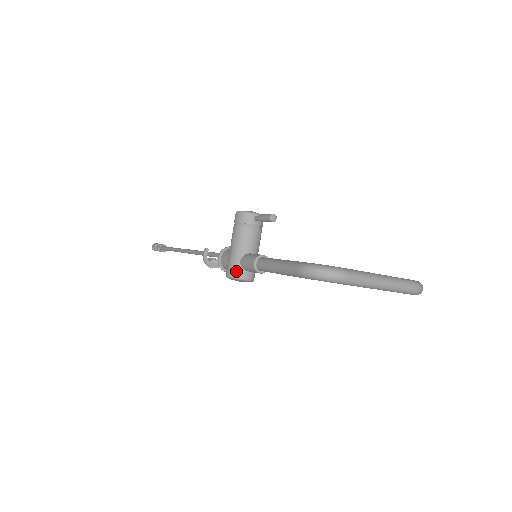
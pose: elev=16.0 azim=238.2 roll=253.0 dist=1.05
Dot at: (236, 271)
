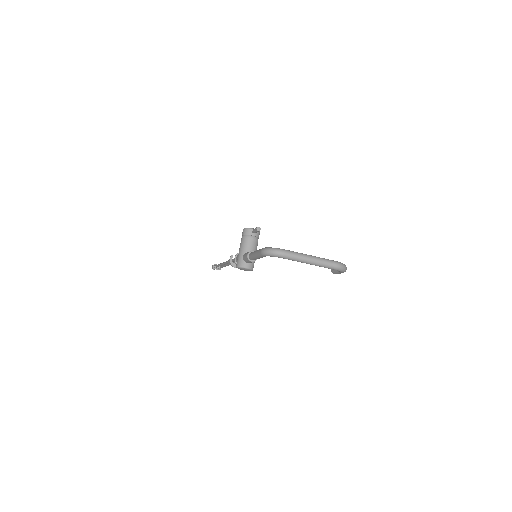
Dot at: (240, 263)
